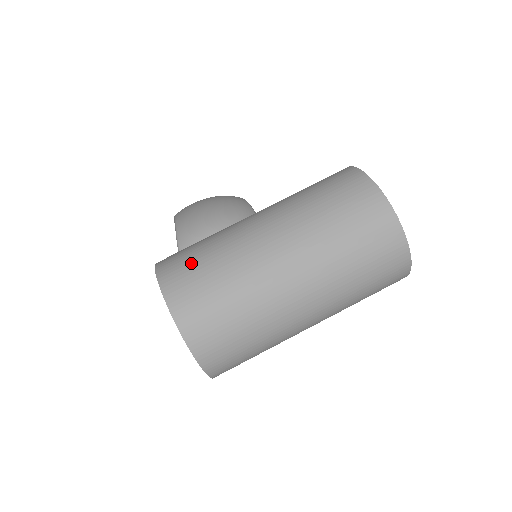
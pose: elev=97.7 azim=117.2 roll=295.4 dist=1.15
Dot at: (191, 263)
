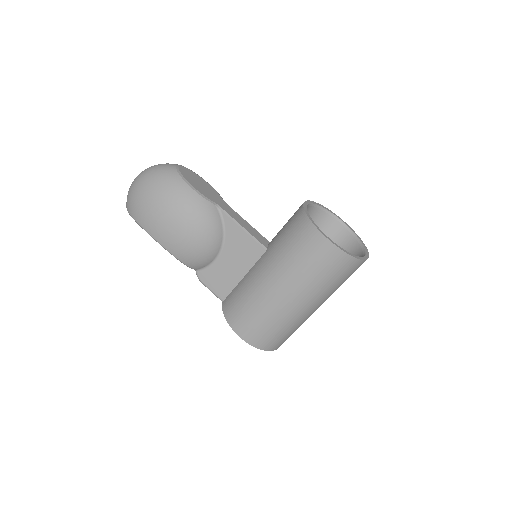
Dot at: (266, 334)
